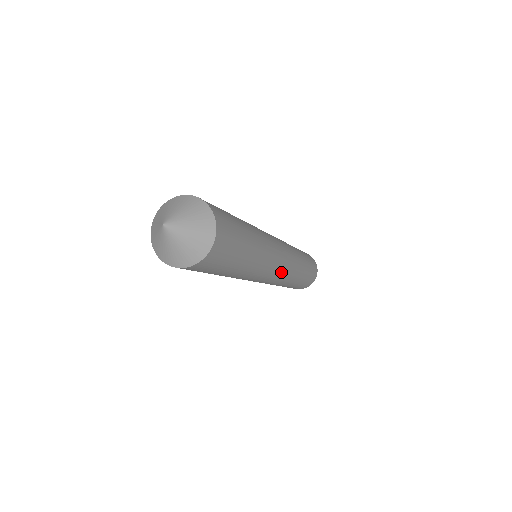
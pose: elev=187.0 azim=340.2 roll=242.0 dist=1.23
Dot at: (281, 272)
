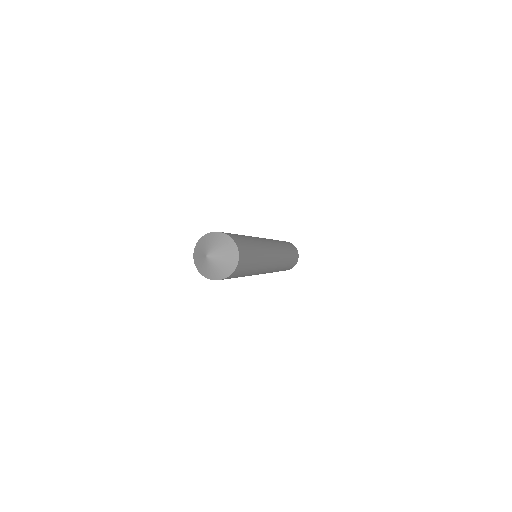
Dot at: occluded
